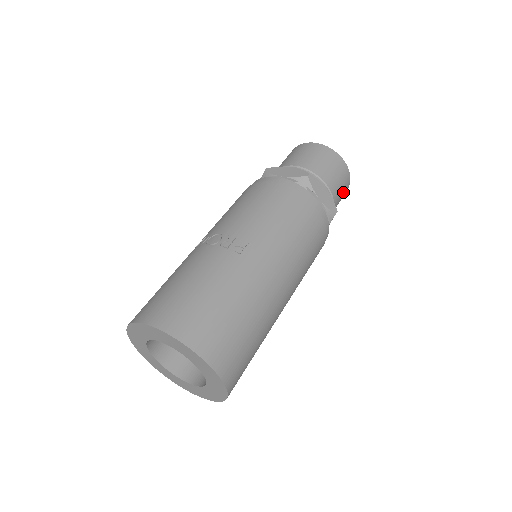
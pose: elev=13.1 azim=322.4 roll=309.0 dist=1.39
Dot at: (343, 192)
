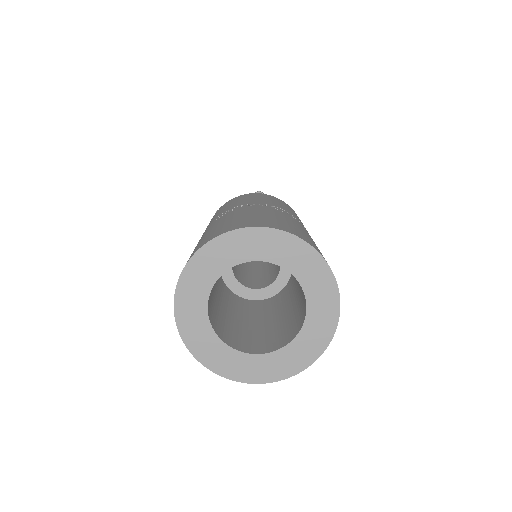
Dot at: occluded
